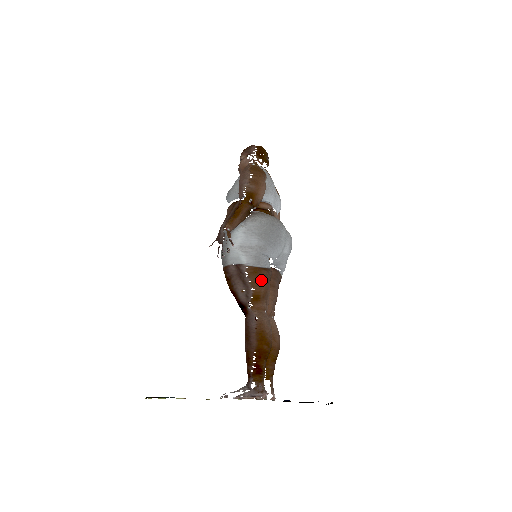
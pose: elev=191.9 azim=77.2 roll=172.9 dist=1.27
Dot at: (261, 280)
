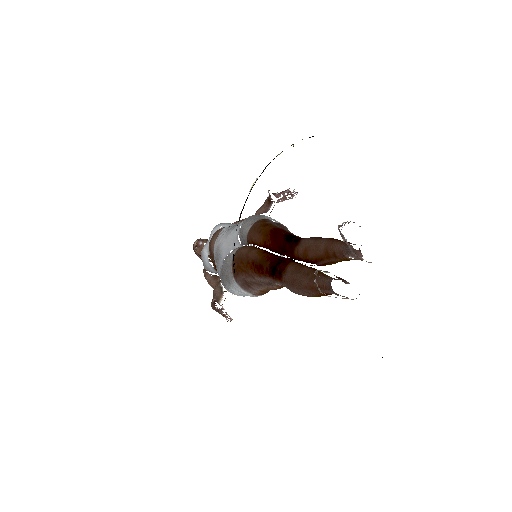
Dot at: occluded
